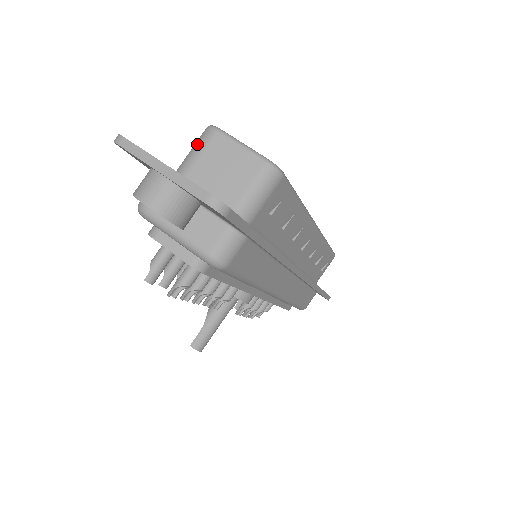
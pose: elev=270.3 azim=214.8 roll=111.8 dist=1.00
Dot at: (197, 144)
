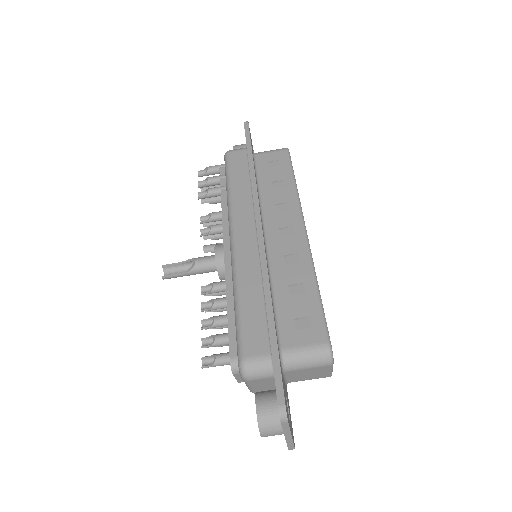
Dot at: (313, 362)
